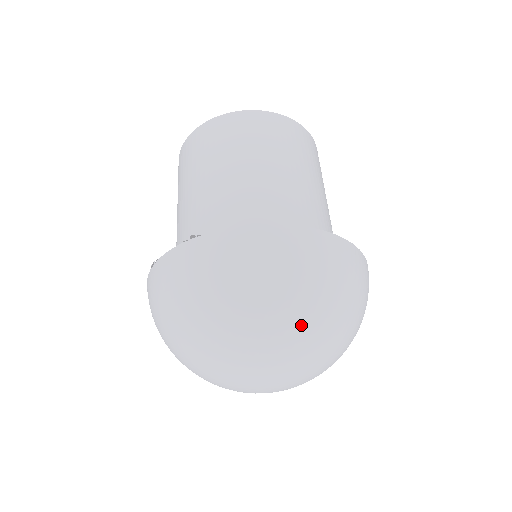
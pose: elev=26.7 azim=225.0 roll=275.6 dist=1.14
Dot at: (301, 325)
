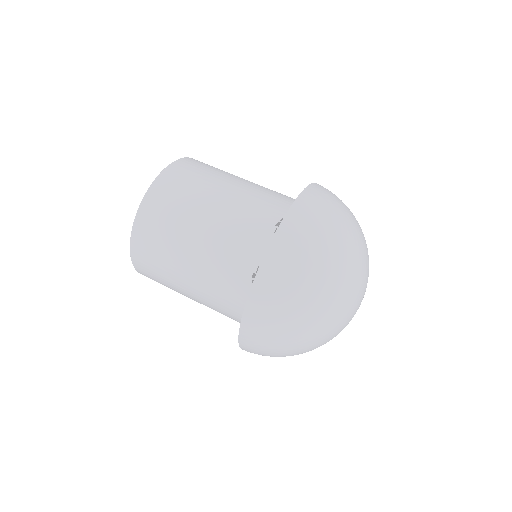
Dot at: (361, 233)
